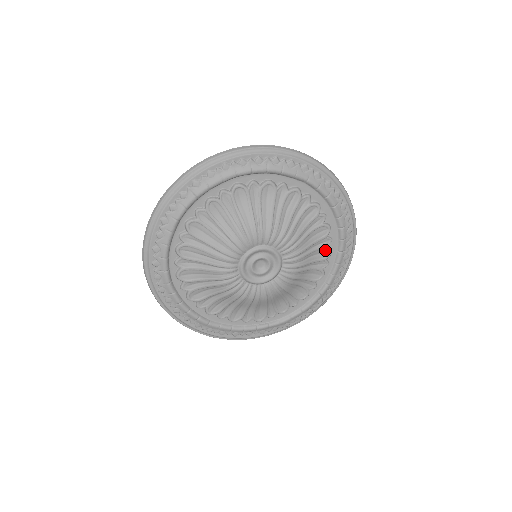
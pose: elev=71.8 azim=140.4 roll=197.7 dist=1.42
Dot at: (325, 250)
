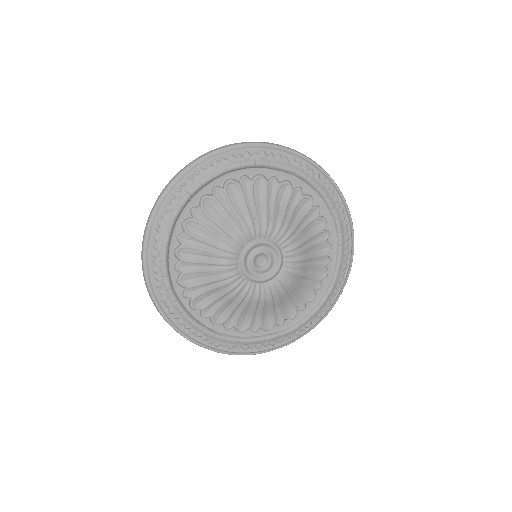
Dot at: (324, 245)
